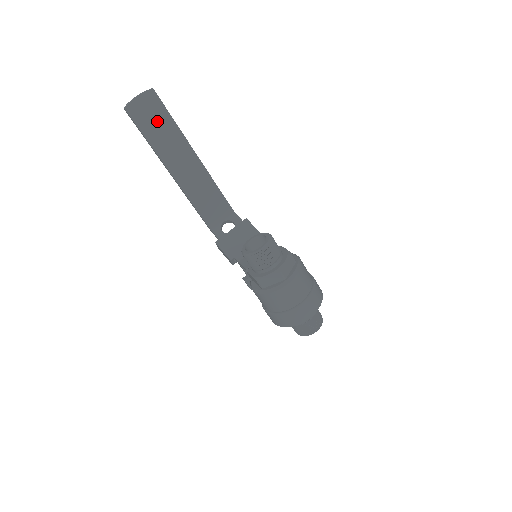
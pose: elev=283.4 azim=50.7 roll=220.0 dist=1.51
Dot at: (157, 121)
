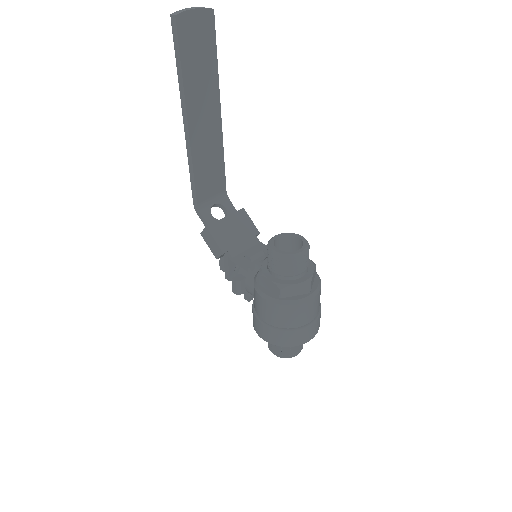
Dot at: (201, 52)
